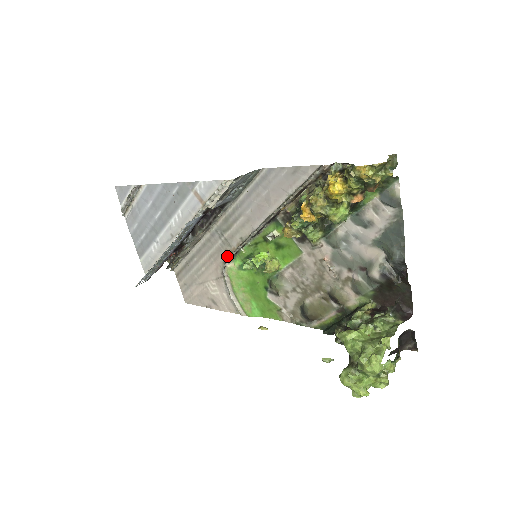
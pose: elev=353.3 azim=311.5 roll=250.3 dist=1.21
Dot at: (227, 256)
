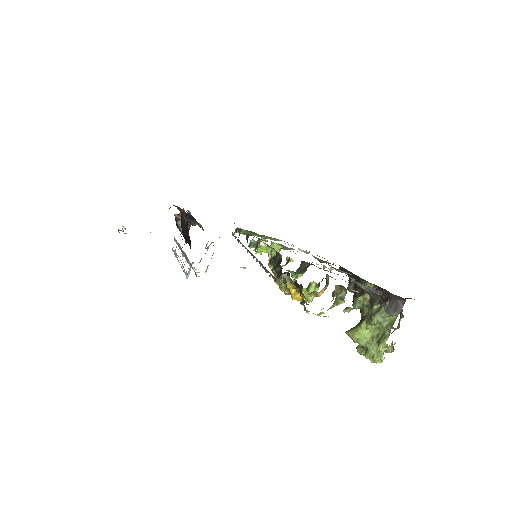
Dot at: occluded
